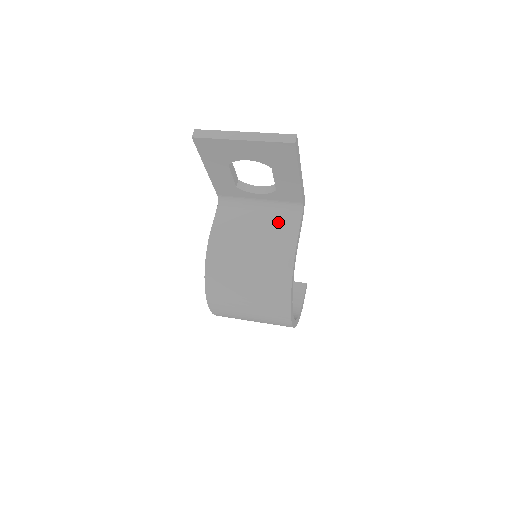
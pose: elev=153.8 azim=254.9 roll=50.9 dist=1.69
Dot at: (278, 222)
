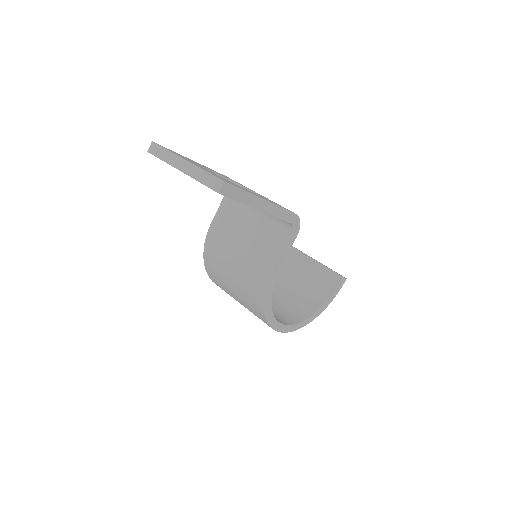
Dot at: (267, 235)
